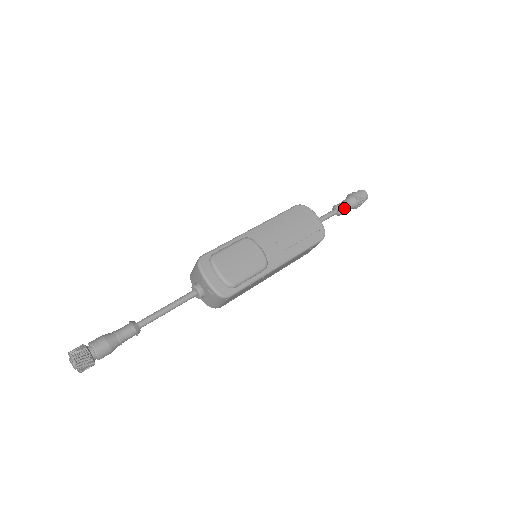
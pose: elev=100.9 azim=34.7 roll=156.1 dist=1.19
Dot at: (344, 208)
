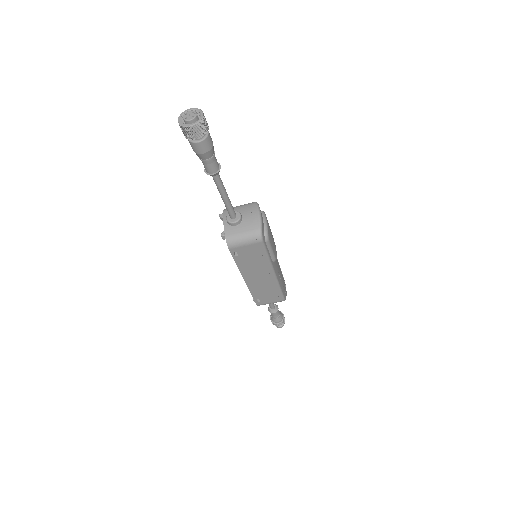
Dot at: (278, 311)
